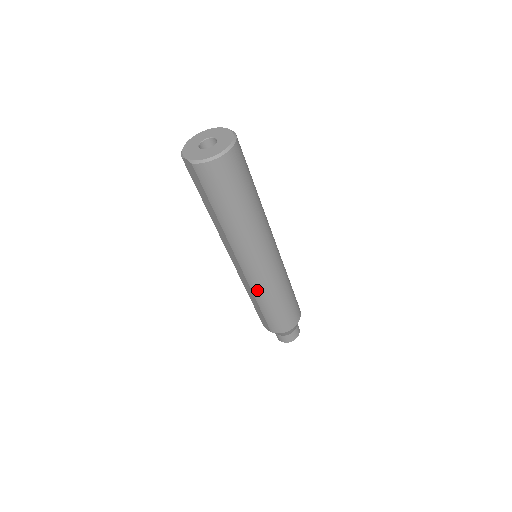
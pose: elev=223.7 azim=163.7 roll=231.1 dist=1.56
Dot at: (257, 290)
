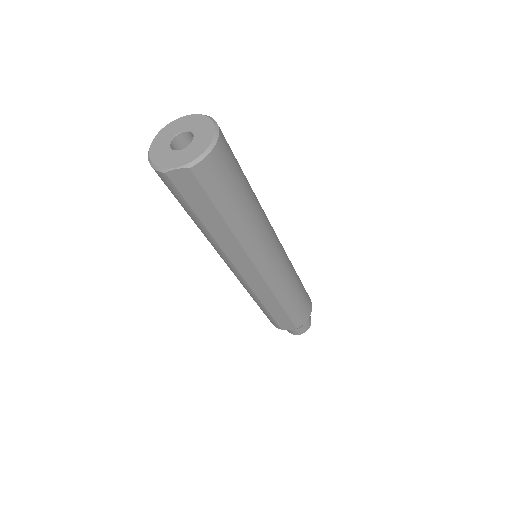
Dot at: (279, 288)
